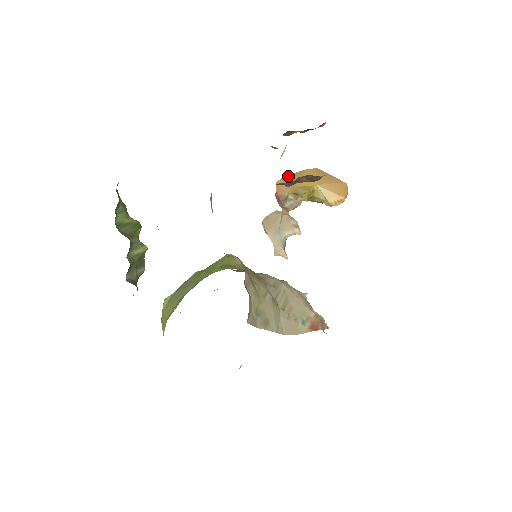
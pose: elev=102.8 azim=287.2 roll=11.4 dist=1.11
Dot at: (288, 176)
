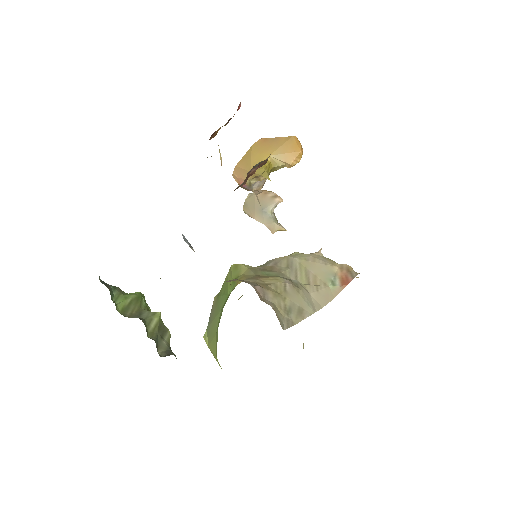
Dot at: (239, 163)
